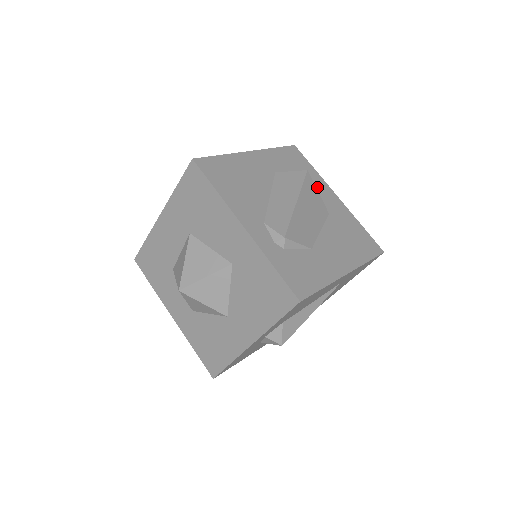
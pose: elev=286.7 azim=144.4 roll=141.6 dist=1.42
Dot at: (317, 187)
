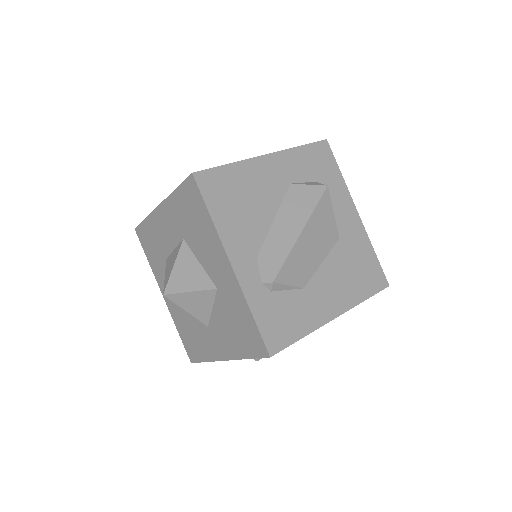
Dot at: (336, 201)
